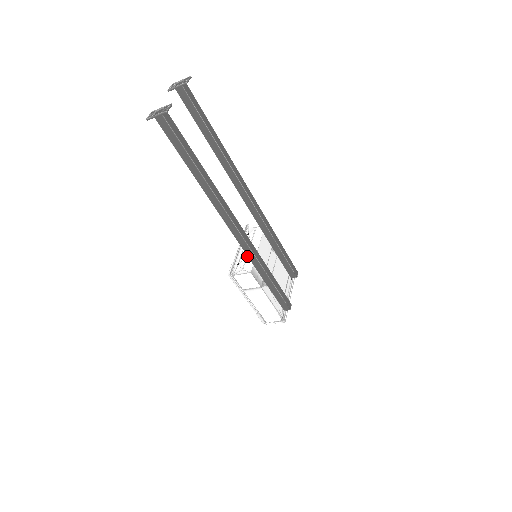
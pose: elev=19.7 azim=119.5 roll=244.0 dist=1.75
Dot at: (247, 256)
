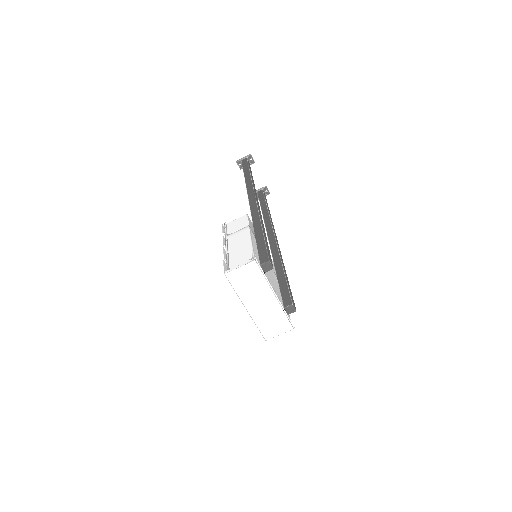
Dot at: occluded
